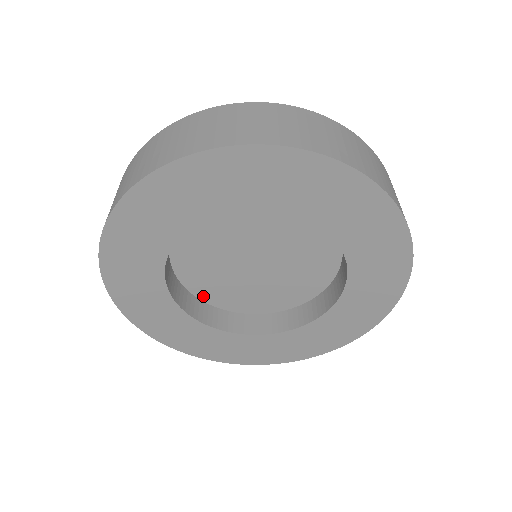
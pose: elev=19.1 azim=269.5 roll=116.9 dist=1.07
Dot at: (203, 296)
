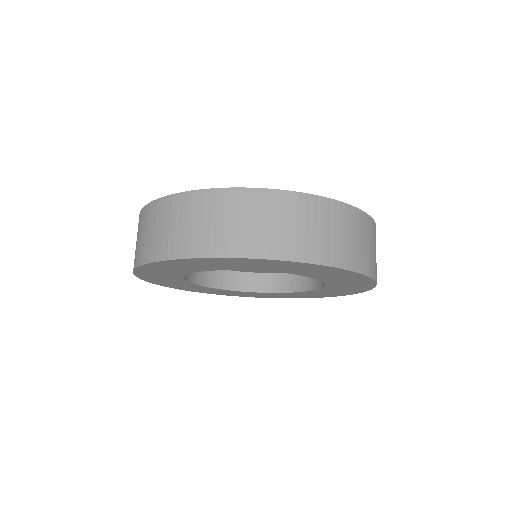
Dot at: occluded
